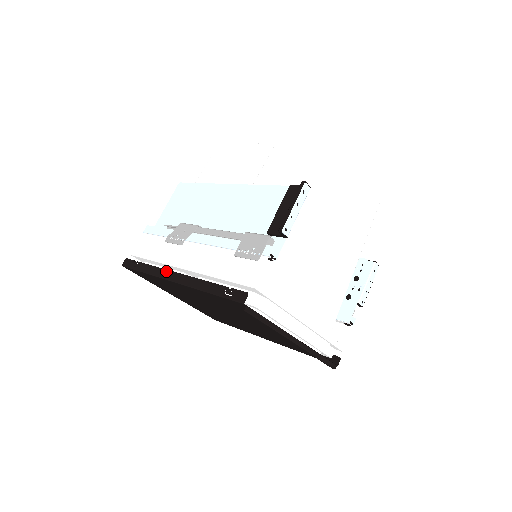
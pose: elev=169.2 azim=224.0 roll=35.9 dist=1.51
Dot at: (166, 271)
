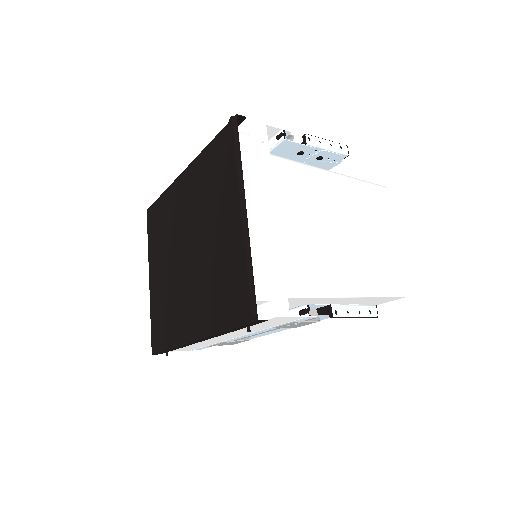
Dot at: occluded
